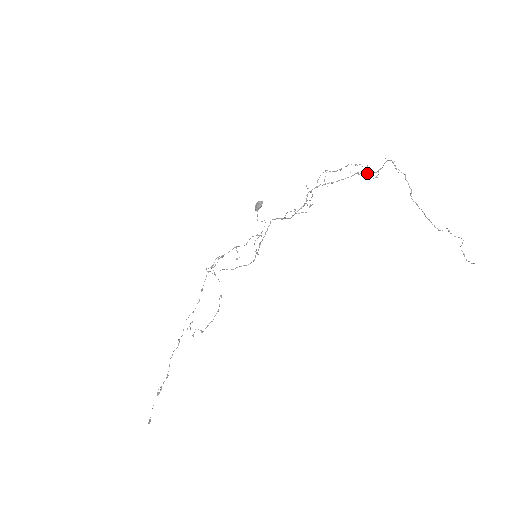
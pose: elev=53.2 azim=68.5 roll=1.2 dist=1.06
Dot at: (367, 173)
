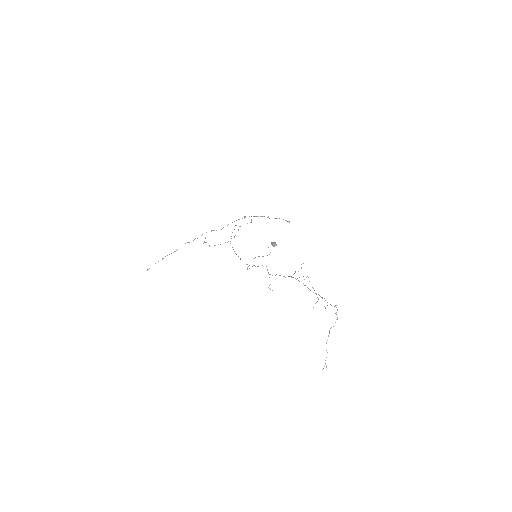
Dot at: occluded
